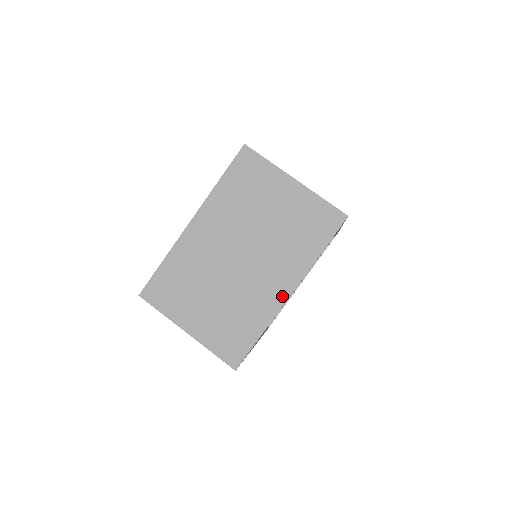
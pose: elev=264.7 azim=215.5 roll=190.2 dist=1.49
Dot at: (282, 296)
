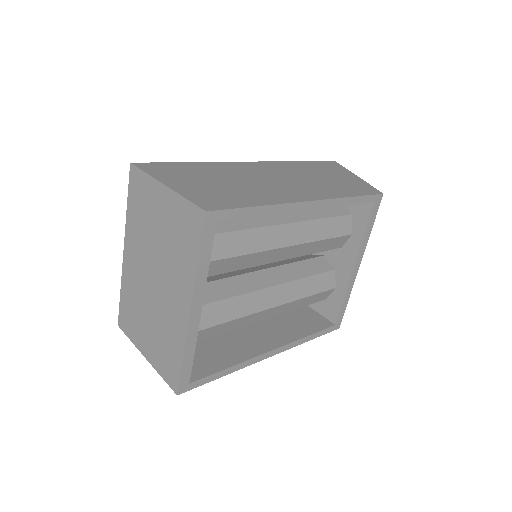
Dot at: (185, 315)
